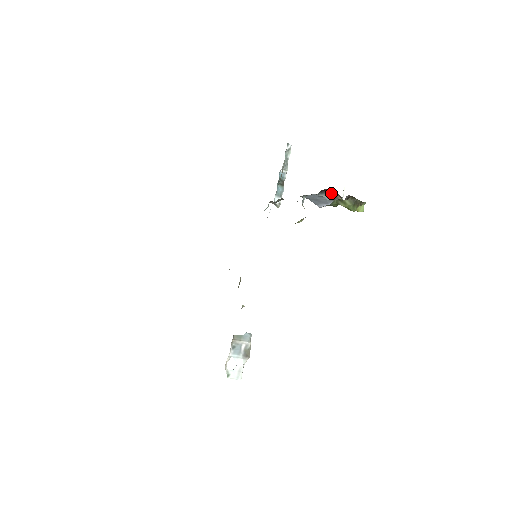
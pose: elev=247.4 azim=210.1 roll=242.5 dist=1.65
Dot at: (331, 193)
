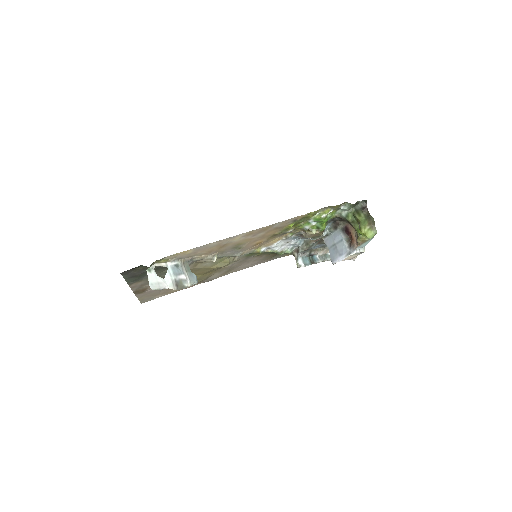
Dot at: (350, 241)
